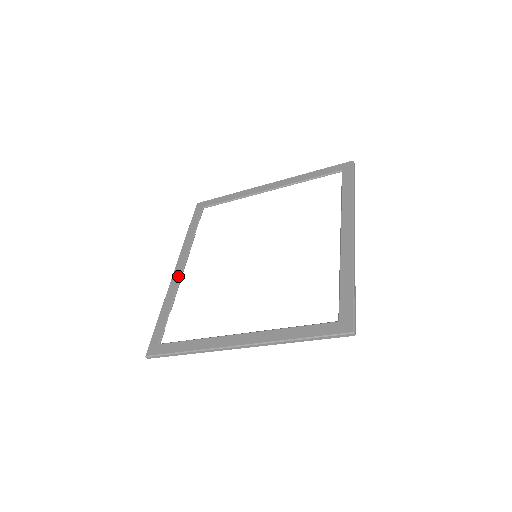
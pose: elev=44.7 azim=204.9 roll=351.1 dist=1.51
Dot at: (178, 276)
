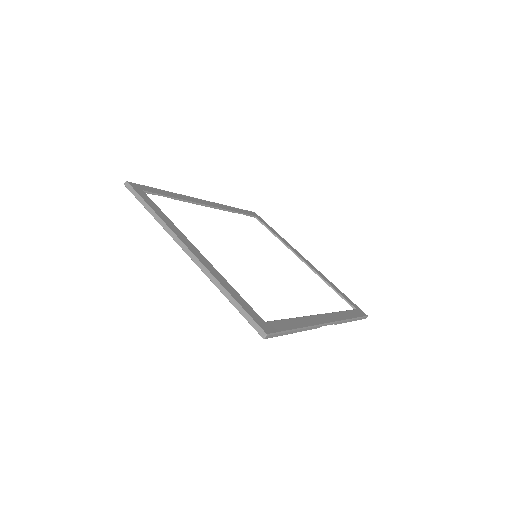
Dot at: (200, 202)
